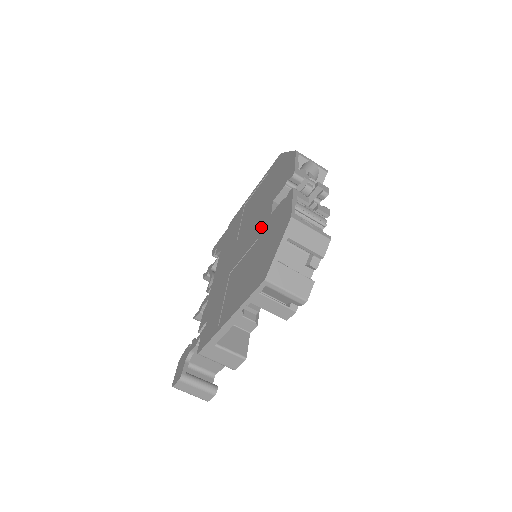
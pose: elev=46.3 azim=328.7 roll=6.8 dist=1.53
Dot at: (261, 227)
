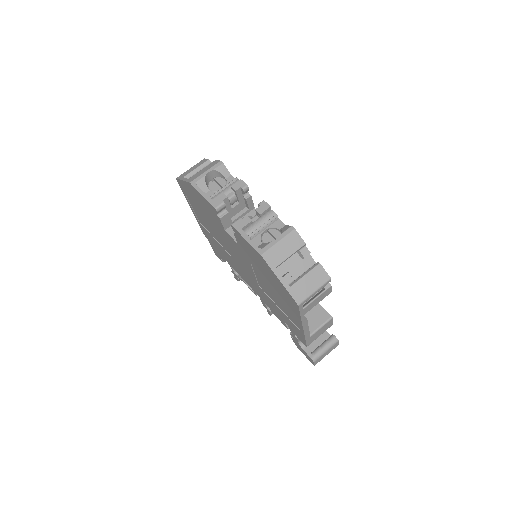
Dot at: (242, 254)
